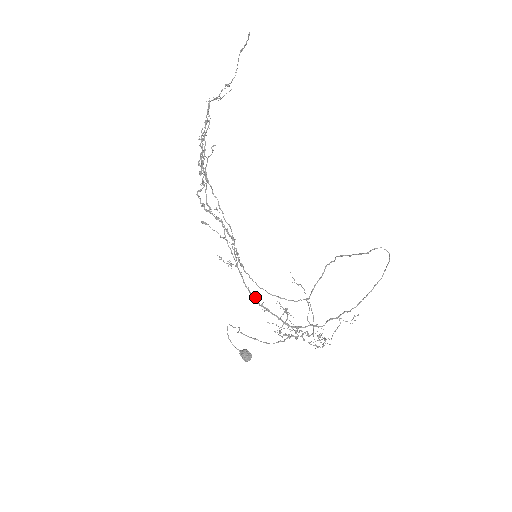
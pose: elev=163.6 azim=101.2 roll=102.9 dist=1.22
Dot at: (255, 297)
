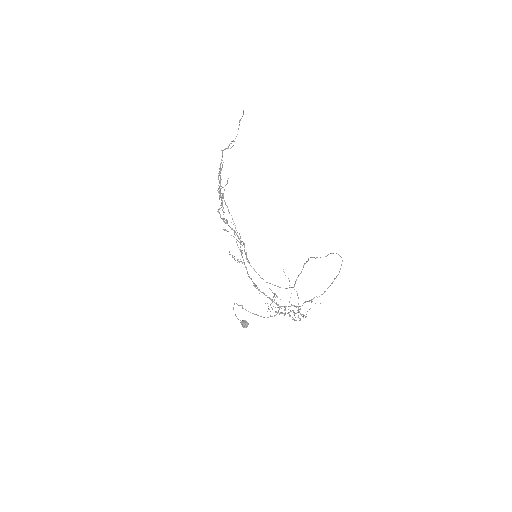
Dot at: (255, 285)
